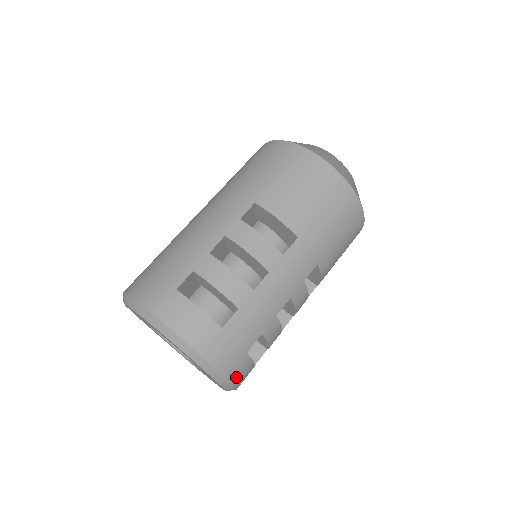
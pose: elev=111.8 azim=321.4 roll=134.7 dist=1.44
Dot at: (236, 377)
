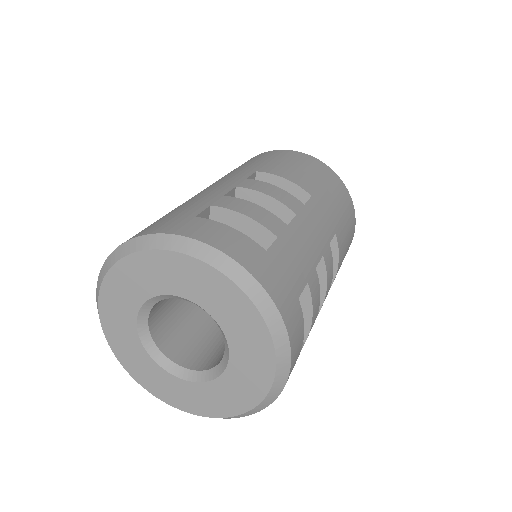
Dot at: (292, 334)
